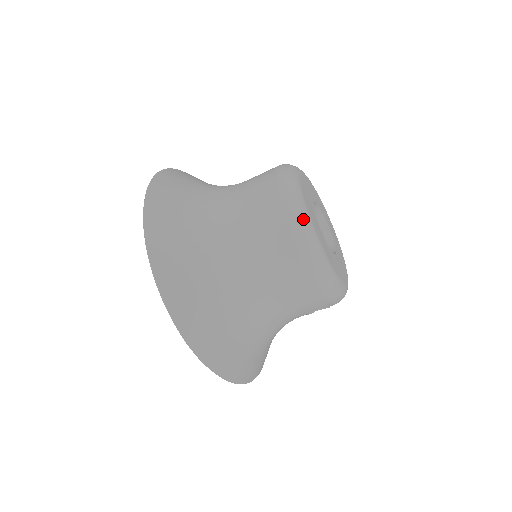
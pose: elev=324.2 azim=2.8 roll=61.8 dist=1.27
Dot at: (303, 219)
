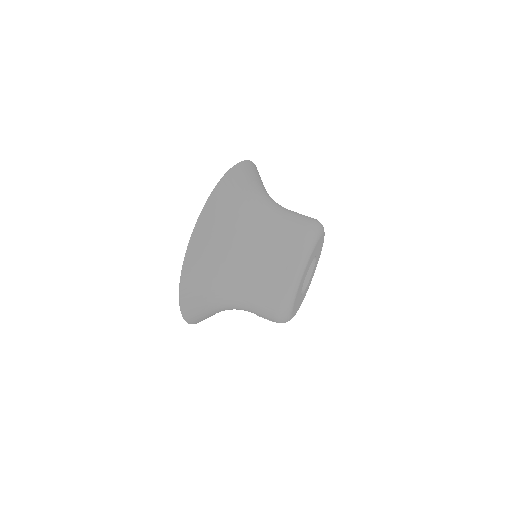
Dot at: (300, 270)
